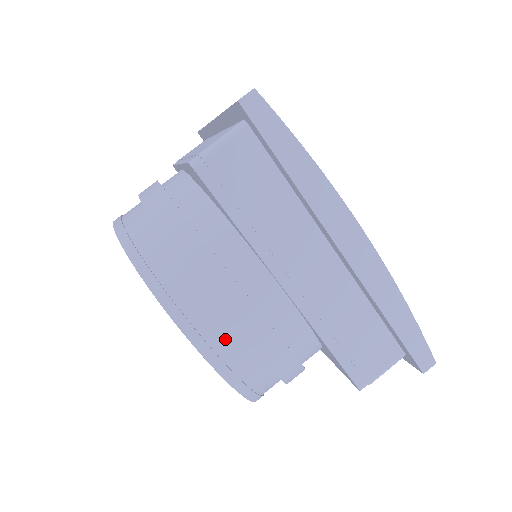
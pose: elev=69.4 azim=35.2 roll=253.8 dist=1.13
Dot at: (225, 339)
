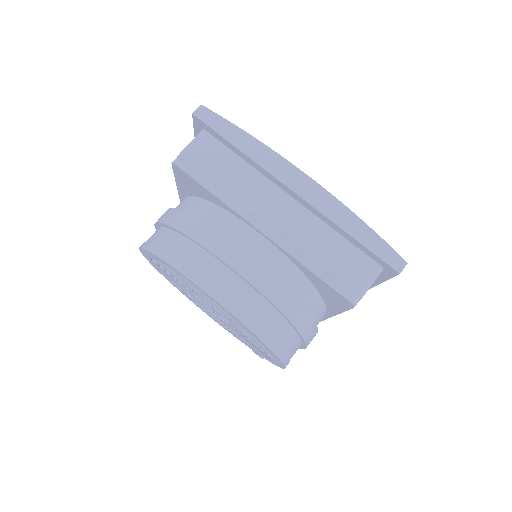
Dot at: (227, 282)
